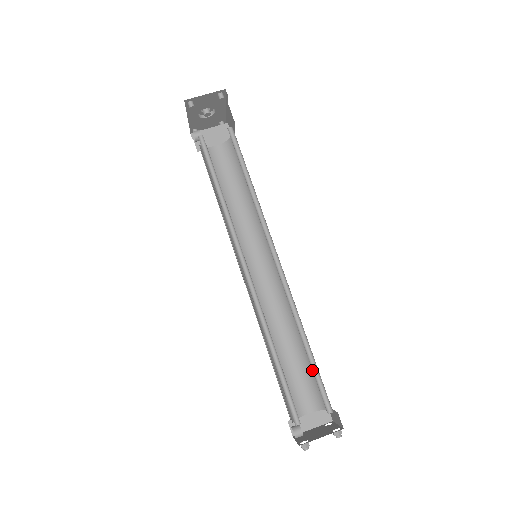
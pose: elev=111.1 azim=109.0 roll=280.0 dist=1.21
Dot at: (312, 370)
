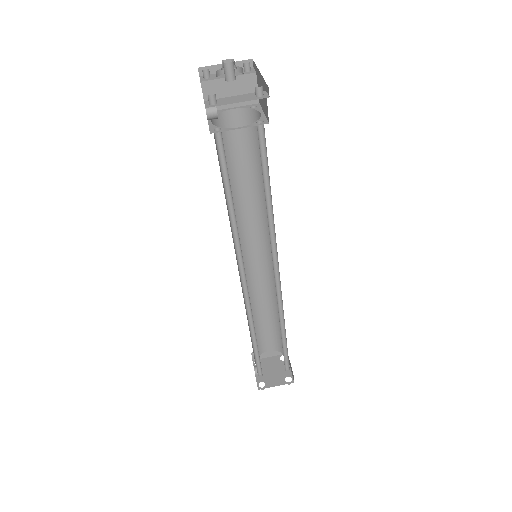
Dot at: occluded
